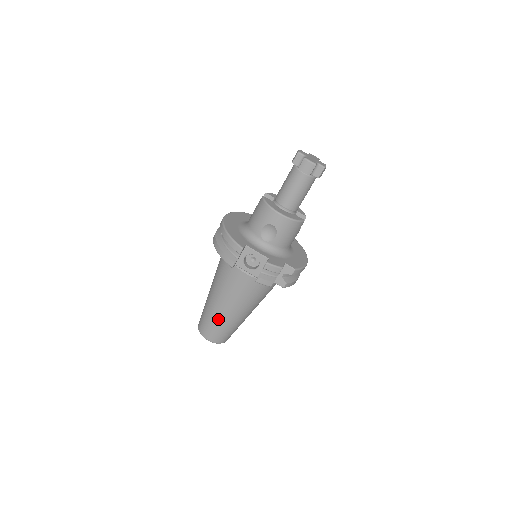
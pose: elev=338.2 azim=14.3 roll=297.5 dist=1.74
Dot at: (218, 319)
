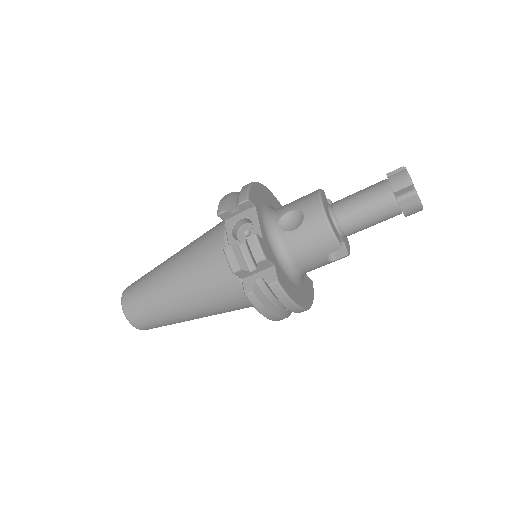
Dot at: (152, 282)
